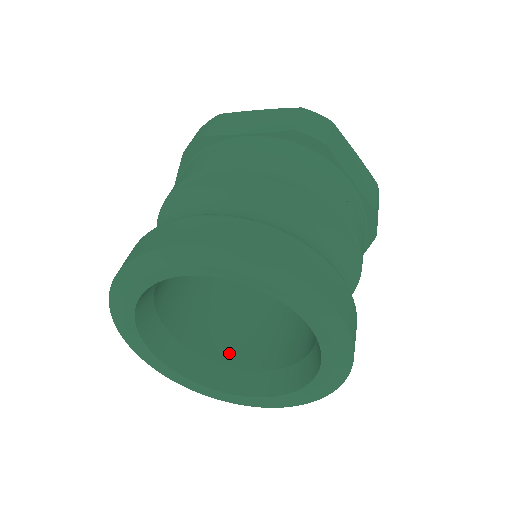
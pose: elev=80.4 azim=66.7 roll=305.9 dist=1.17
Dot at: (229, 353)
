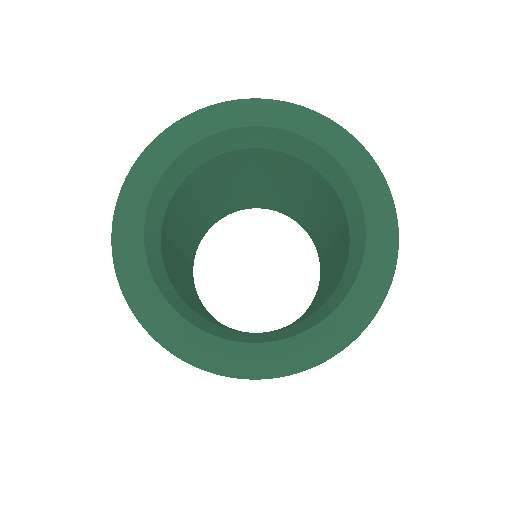
Dot at: (175, 284)
